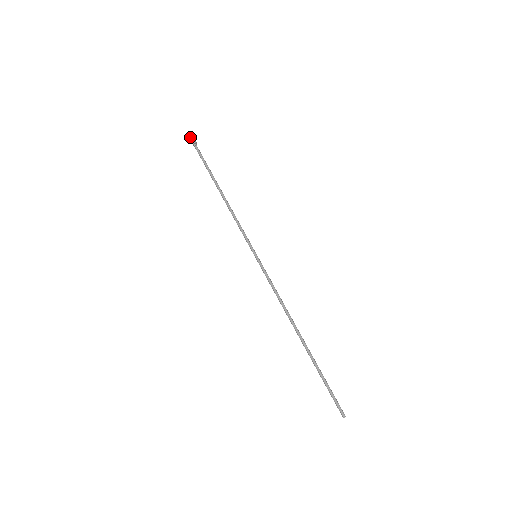
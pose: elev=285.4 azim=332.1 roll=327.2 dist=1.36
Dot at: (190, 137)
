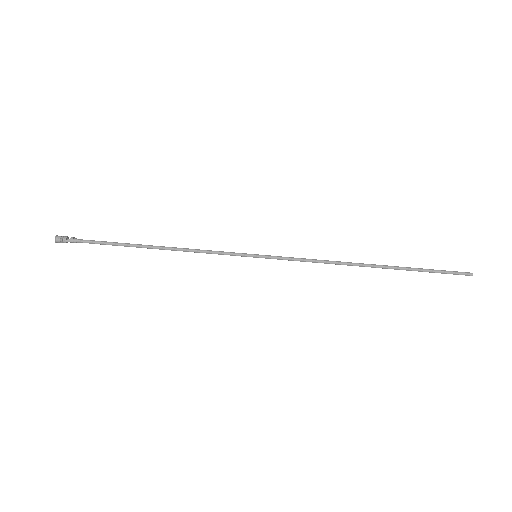
Dot at: (60, 239)
